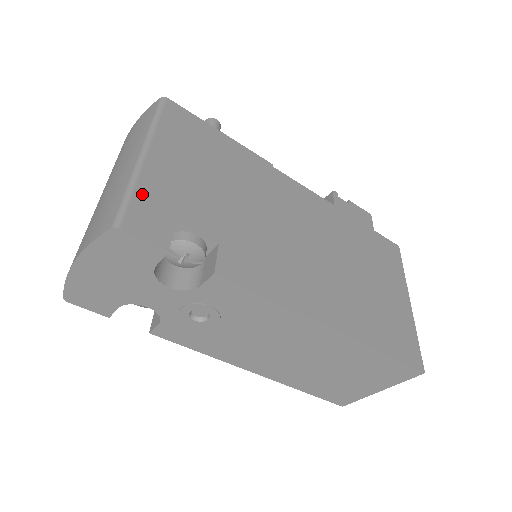
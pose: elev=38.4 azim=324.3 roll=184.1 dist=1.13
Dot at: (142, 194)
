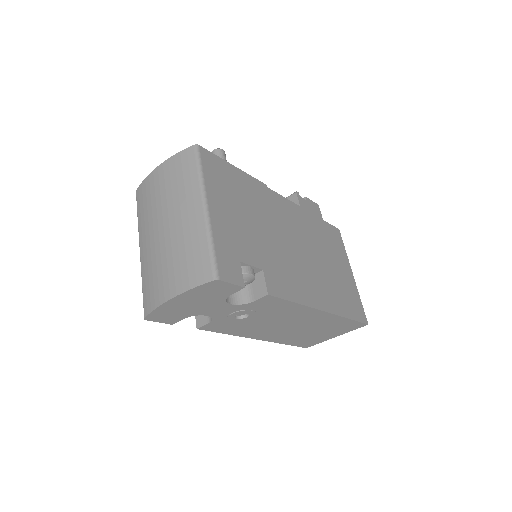
Dot at: (219, 246)
